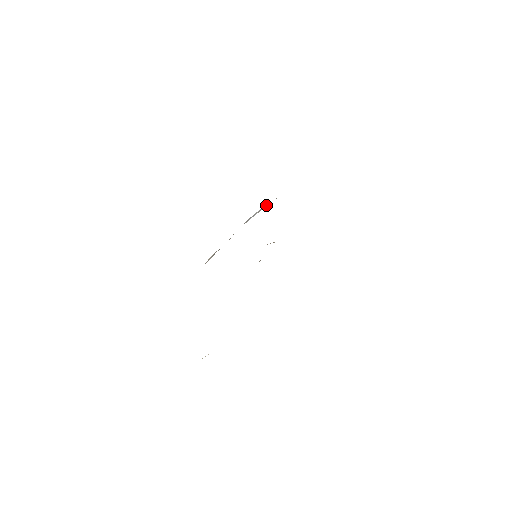
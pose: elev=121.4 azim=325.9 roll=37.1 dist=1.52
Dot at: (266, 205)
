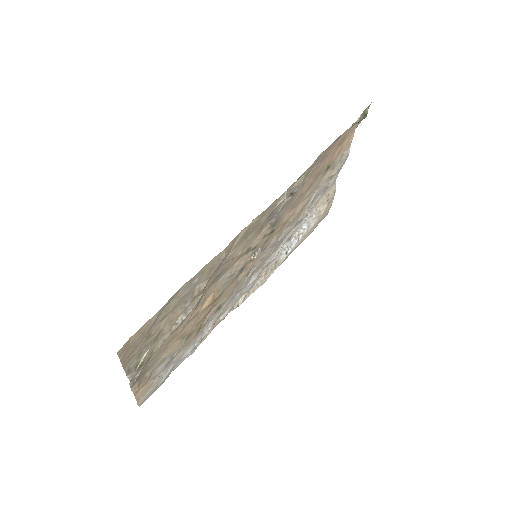
Dot at: (302, 229)
